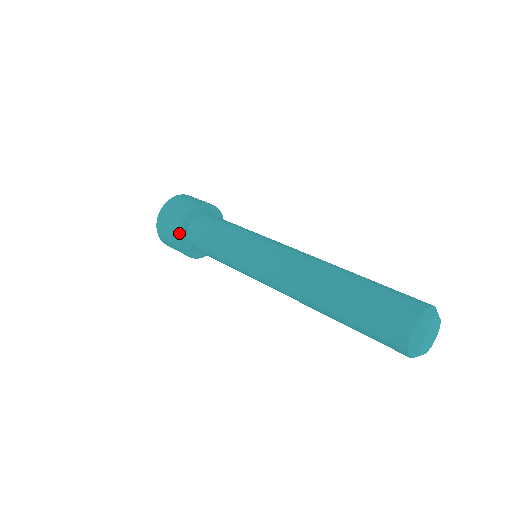
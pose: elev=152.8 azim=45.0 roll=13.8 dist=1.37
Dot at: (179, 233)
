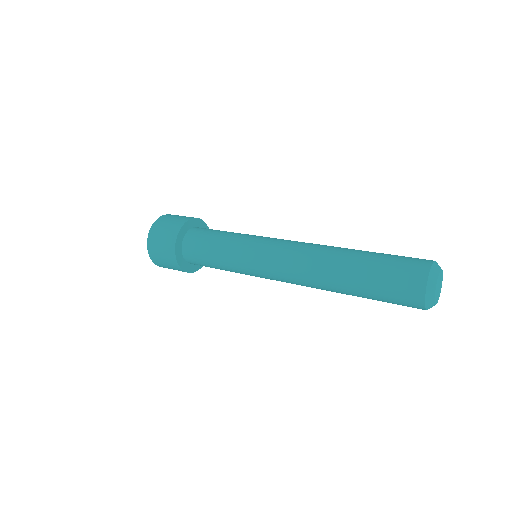
Dot at: (177, 236)
